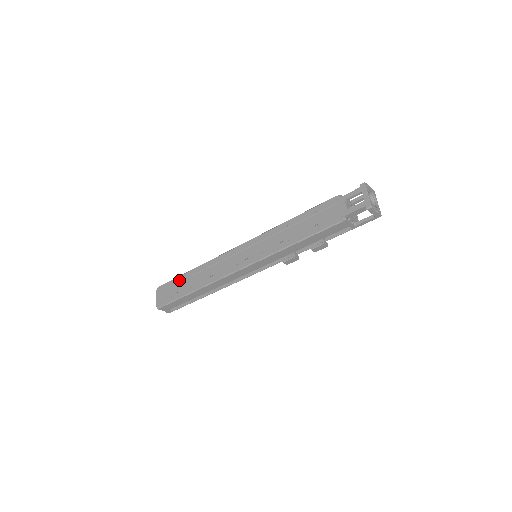
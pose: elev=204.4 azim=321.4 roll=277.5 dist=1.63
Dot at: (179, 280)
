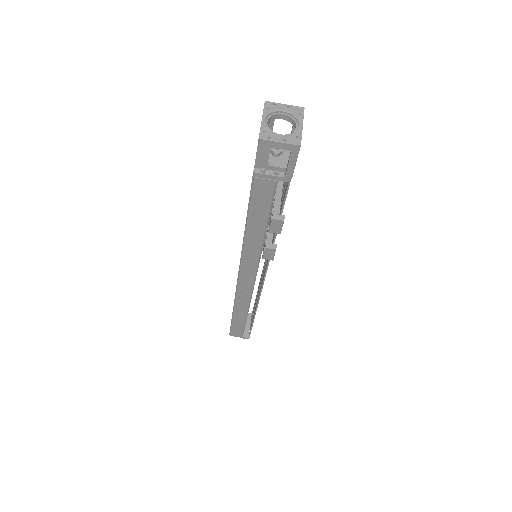
Dot at: occluded
